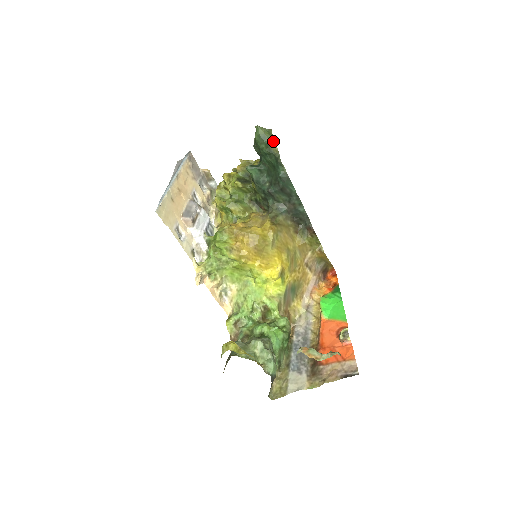
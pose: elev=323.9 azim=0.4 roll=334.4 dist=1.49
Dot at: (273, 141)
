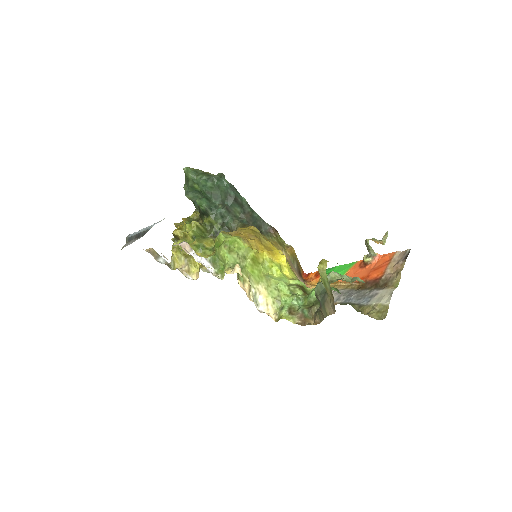
Dot at: occluded
